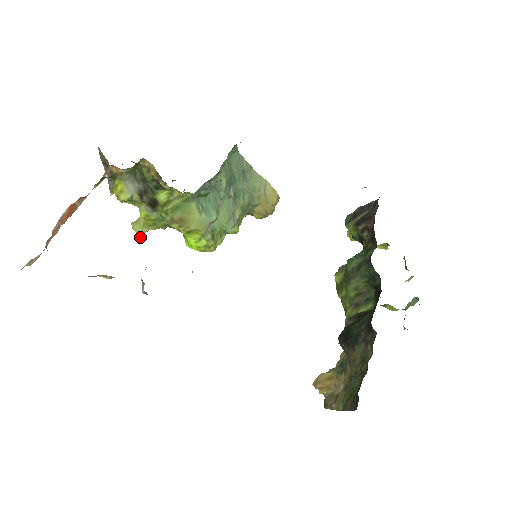
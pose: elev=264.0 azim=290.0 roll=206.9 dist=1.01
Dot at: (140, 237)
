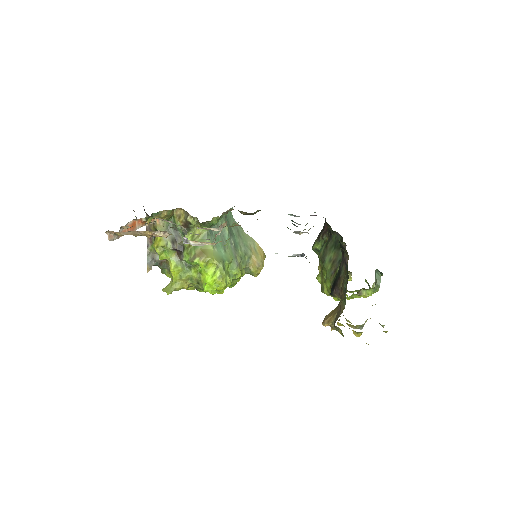
Dot at: (169, 293)
